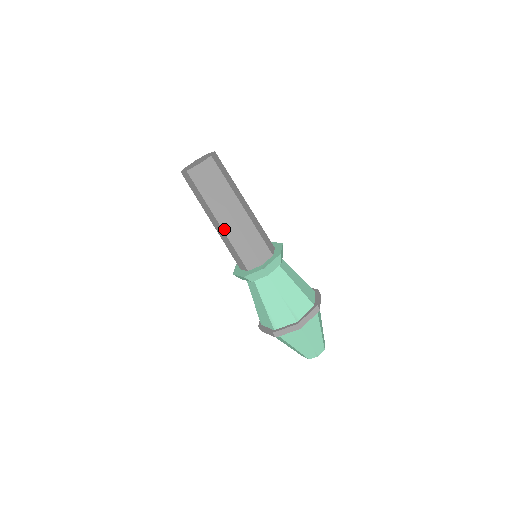
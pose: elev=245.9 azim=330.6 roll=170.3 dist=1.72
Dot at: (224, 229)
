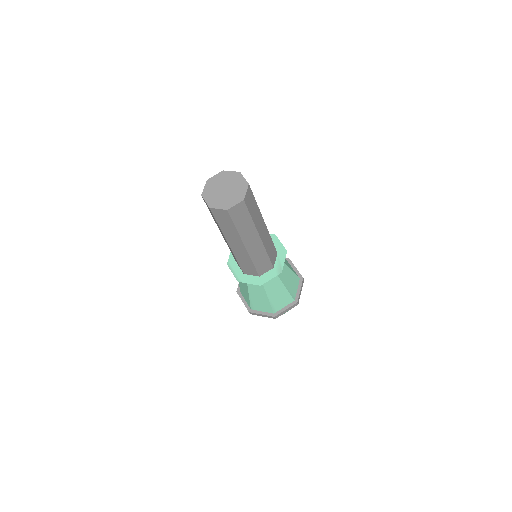
Dot at: (249, 251)
